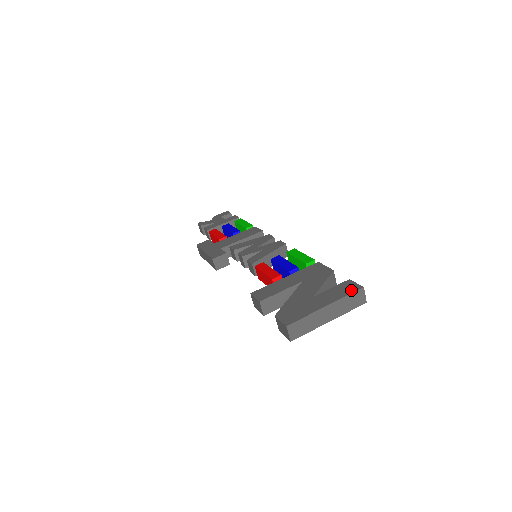
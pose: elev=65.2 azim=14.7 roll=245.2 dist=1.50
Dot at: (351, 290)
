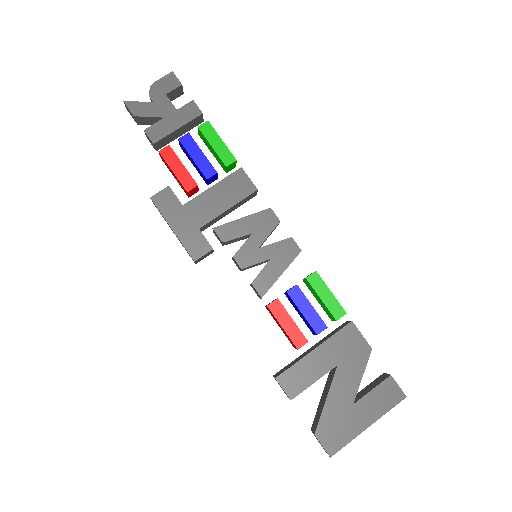
Dot at: (394, 401)
